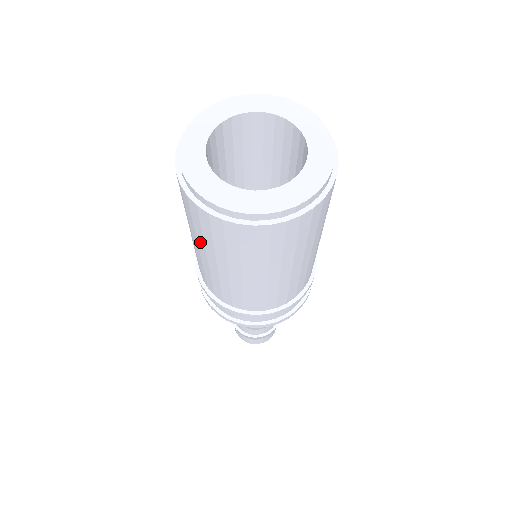
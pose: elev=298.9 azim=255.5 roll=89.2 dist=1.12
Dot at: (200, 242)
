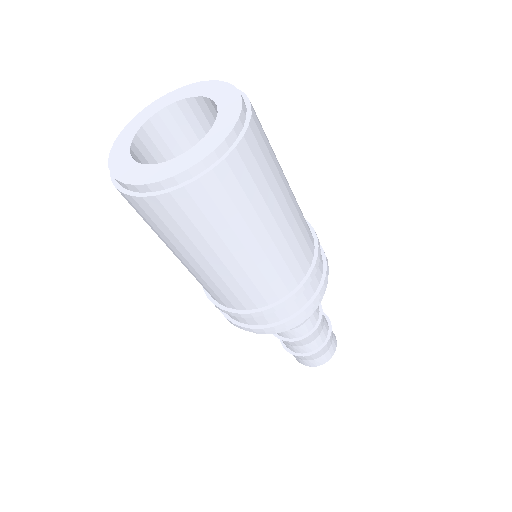
Dot at: (169, 244)
